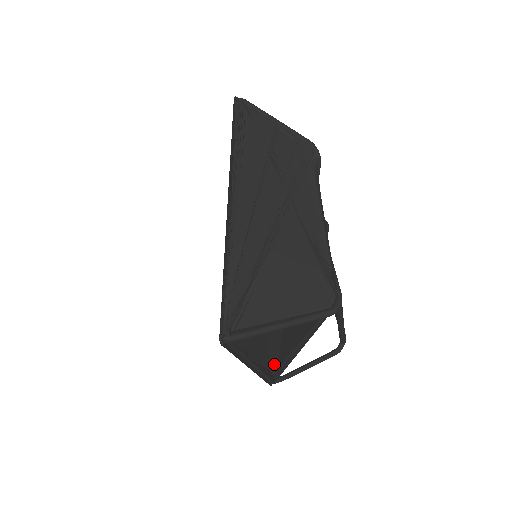
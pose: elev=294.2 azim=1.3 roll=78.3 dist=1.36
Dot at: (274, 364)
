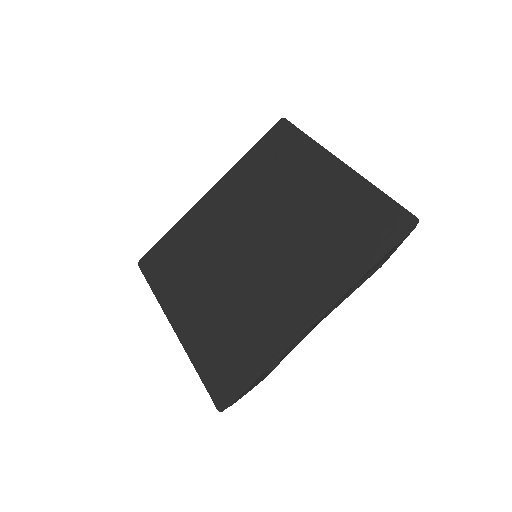
Dot at: occluded
